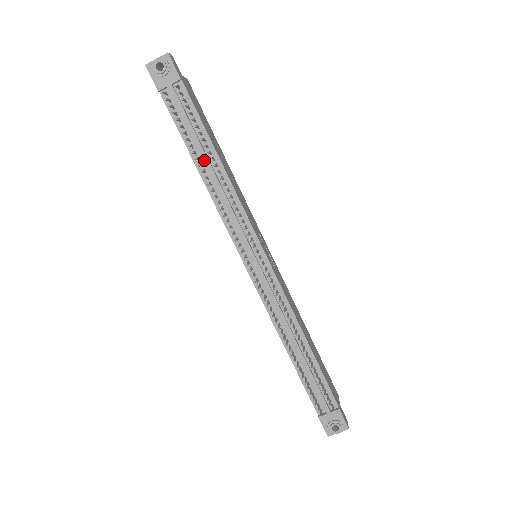
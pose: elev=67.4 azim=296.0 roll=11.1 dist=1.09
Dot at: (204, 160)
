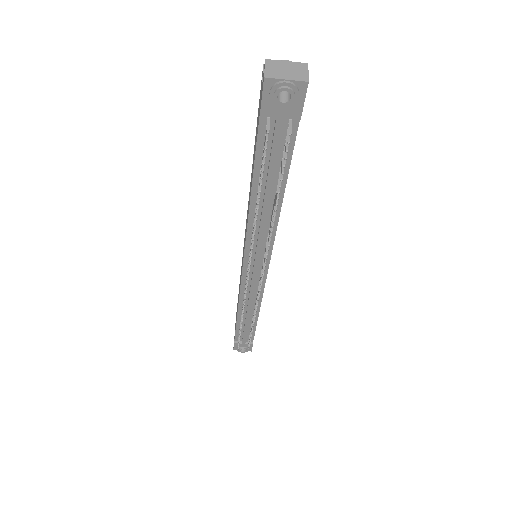
Dot at: (265, 198)
